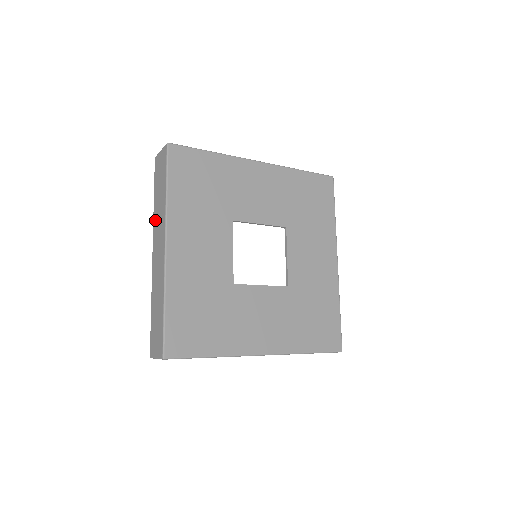
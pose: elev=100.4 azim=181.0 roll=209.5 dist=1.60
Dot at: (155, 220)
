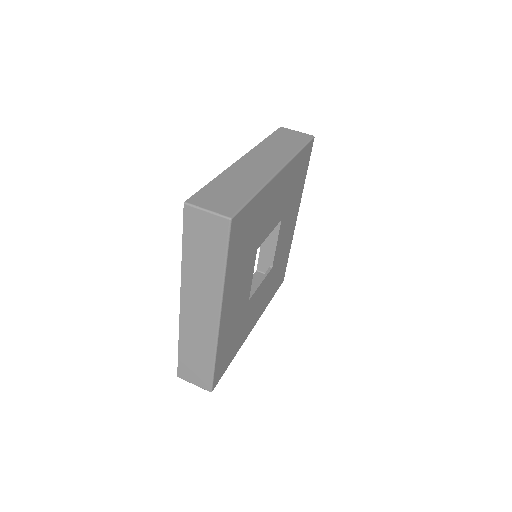
Dot at: (188, 278)
